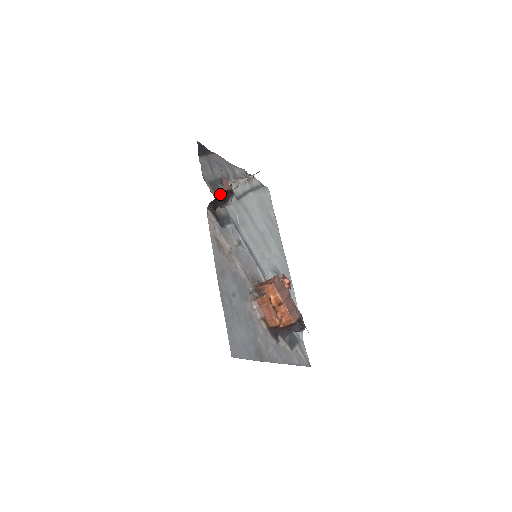
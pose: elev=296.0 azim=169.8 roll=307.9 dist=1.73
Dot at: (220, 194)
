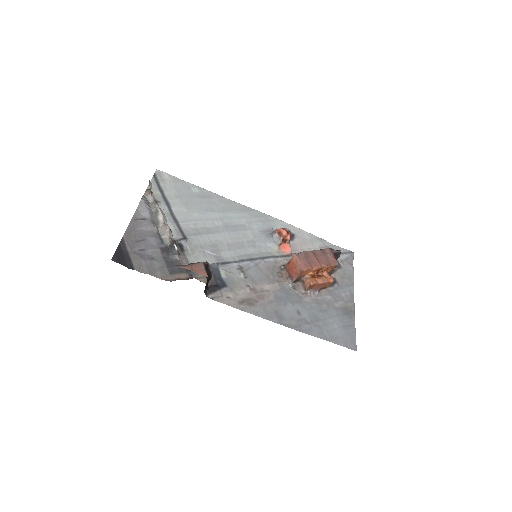
Dot at: (183, 264)
